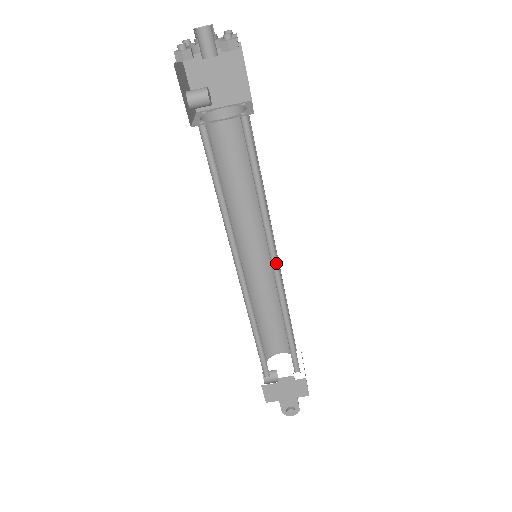
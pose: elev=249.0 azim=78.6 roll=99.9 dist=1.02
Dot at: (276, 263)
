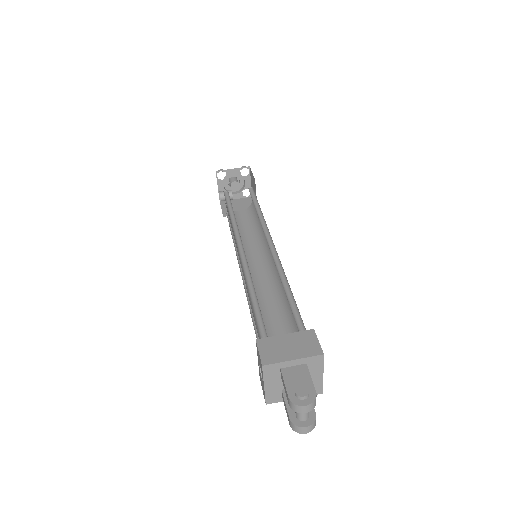
Dot at: (272, 245)
